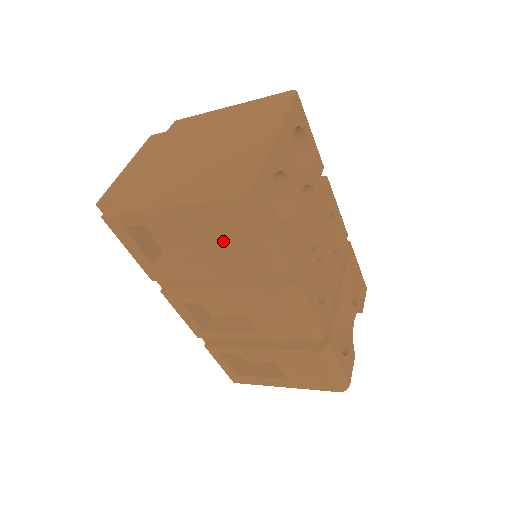
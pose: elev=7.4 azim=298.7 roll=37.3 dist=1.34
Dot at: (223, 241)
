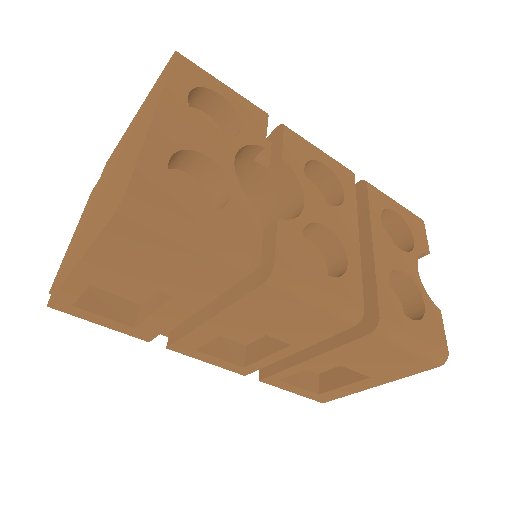
Dot at: (157, 268)
